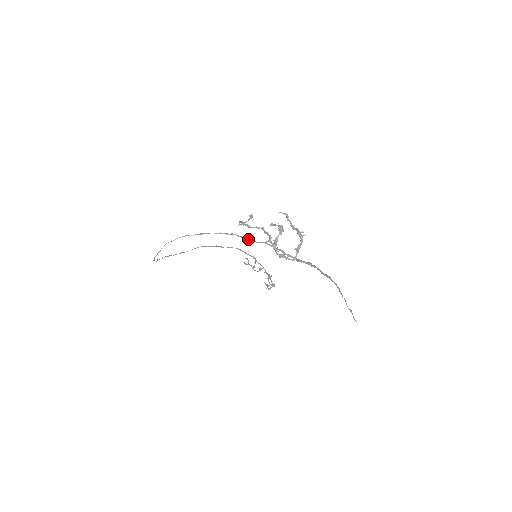
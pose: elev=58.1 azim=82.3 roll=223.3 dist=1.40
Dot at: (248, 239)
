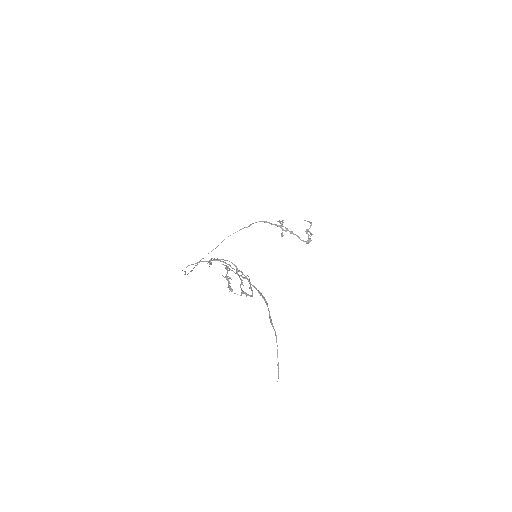
Dot at: occluded
